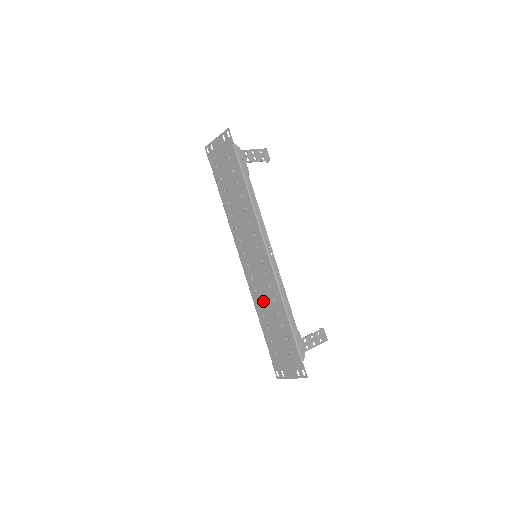
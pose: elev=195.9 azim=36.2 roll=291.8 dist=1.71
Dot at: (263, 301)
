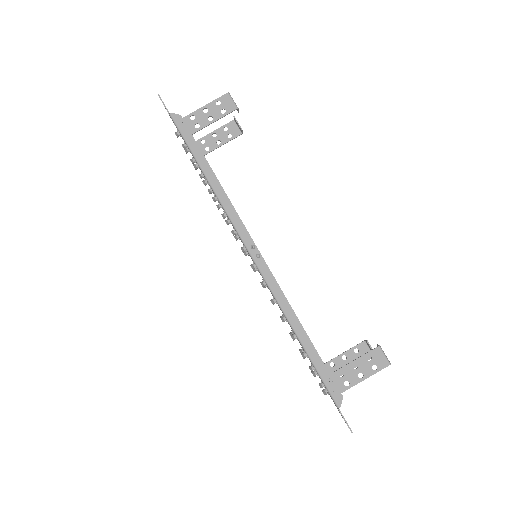
Dot at: occluded
